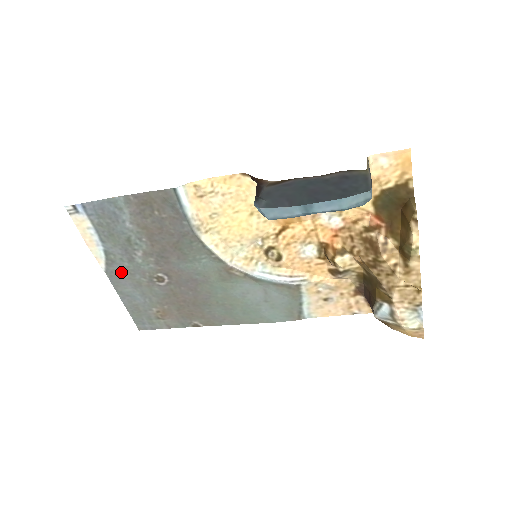
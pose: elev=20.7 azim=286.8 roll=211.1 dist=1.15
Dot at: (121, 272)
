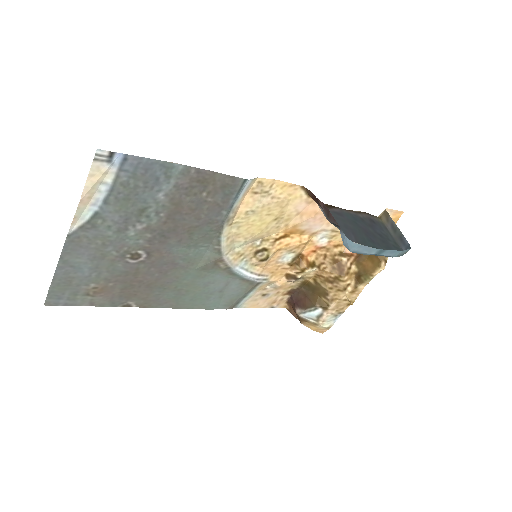
Dot at: (92, 240)
